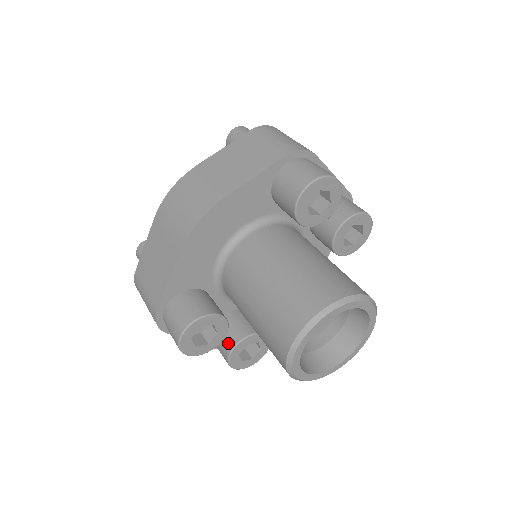
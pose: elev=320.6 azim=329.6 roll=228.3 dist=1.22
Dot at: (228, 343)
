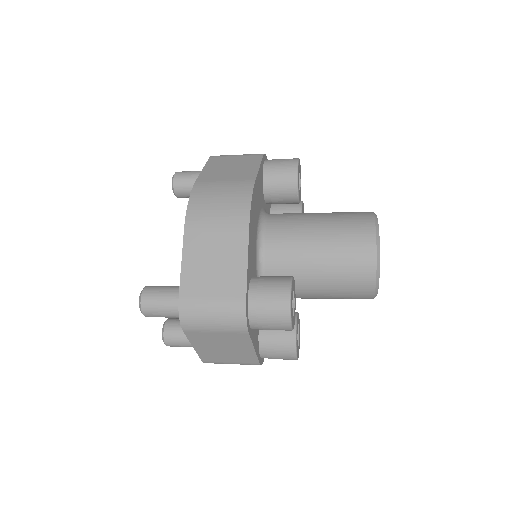
Dot at: occluded
